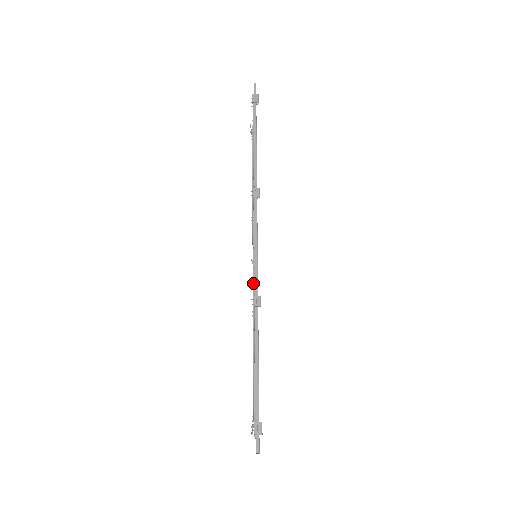
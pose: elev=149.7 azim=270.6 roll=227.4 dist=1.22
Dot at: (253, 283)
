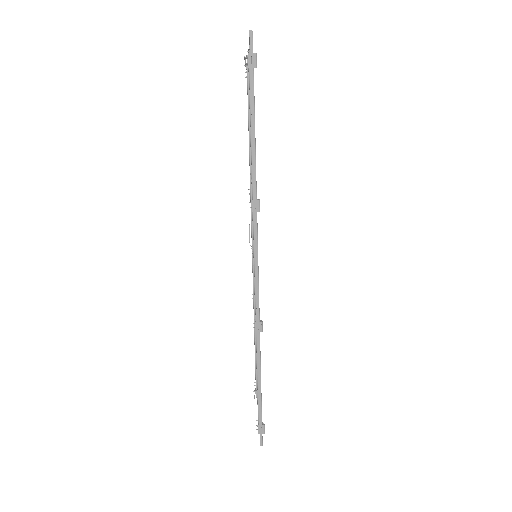
Dot at: (253, 268)
